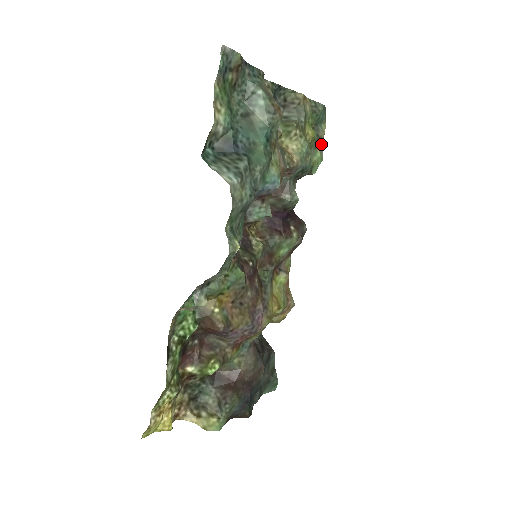
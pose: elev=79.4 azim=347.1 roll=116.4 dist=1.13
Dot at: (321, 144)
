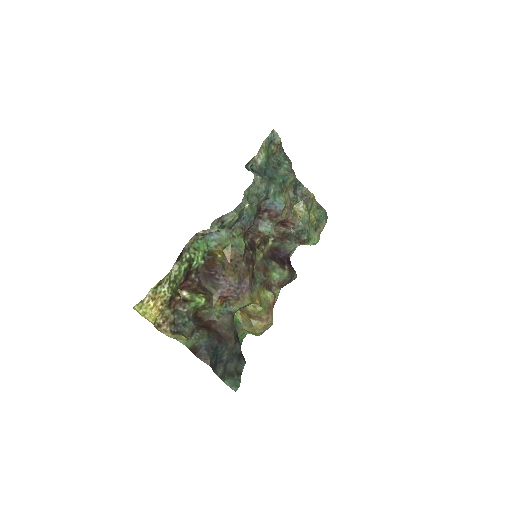
Dot at: occluded
